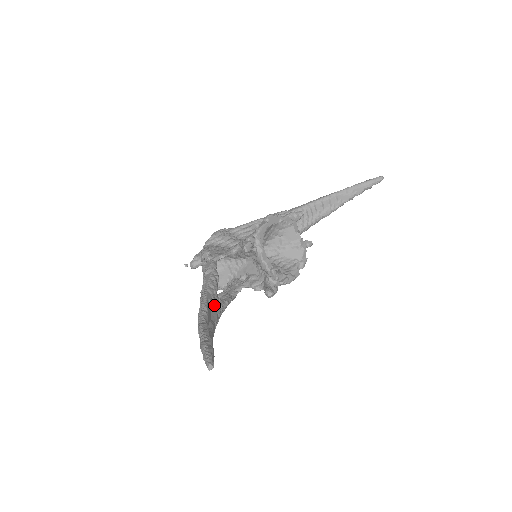
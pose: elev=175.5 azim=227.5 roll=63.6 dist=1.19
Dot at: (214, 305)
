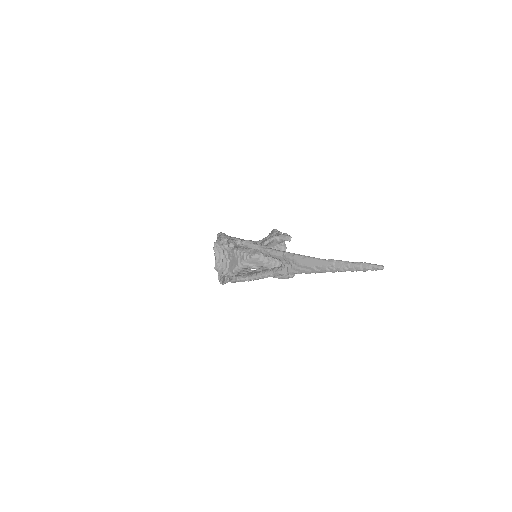
Dot at: occluded
